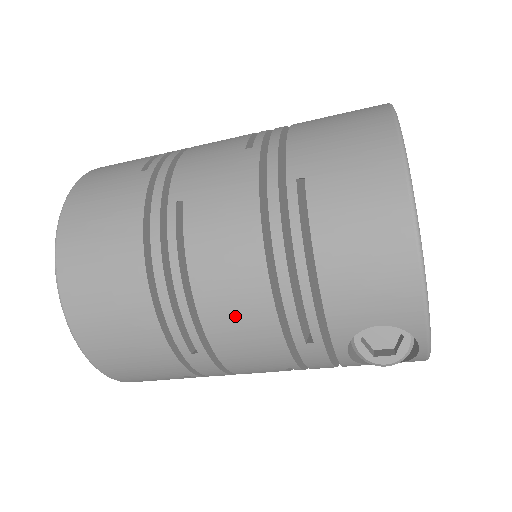
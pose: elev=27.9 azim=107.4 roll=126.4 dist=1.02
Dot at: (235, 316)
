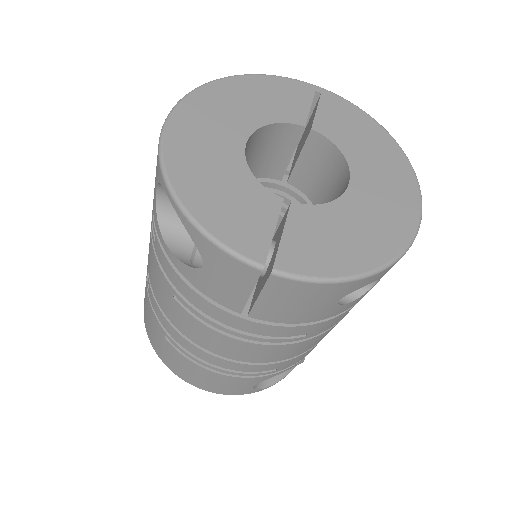
Dot at: occluded
